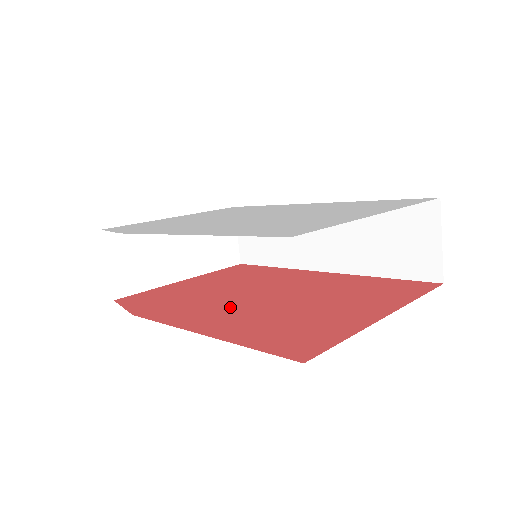
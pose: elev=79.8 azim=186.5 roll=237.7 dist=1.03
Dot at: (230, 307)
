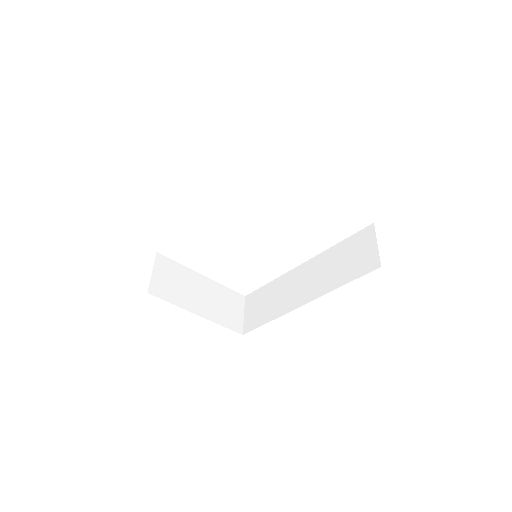
Dot at: occluded
